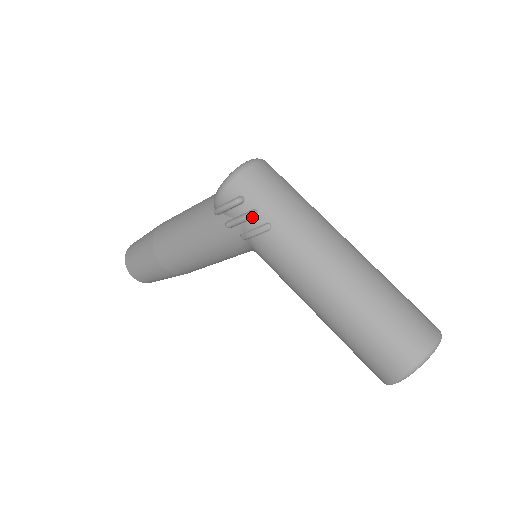
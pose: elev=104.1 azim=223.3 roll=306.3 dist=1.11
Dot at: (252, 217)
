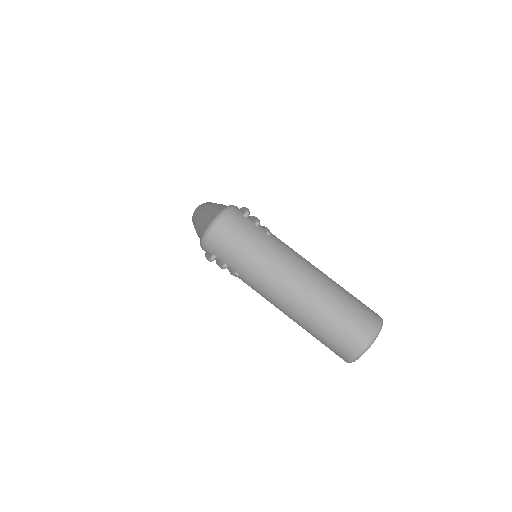
Dot at: (225, 268)
